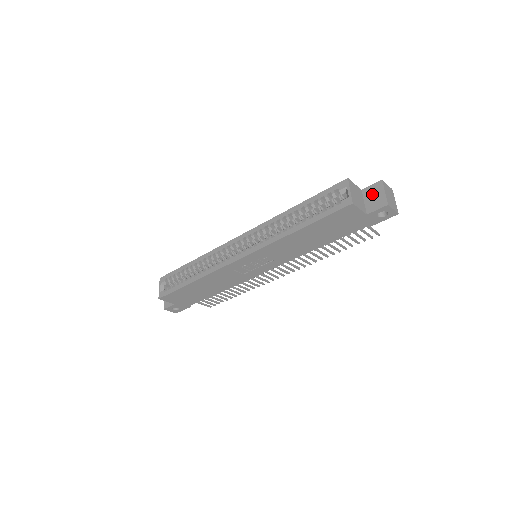
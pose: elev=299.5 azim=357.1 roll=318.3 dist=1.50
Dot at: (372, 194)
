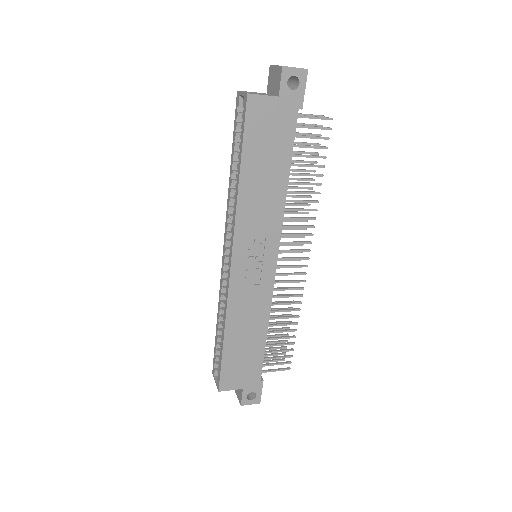
Dot at: (272, 82)
